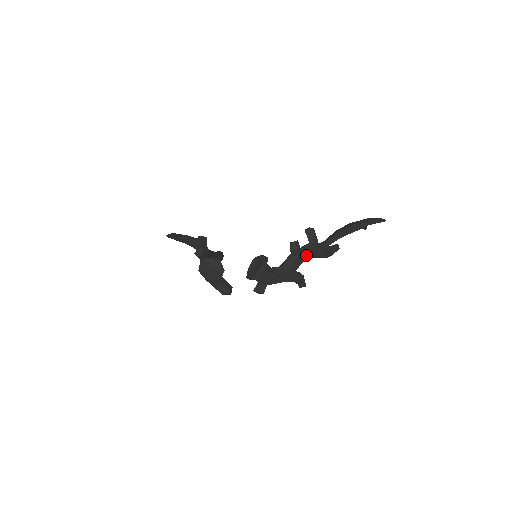
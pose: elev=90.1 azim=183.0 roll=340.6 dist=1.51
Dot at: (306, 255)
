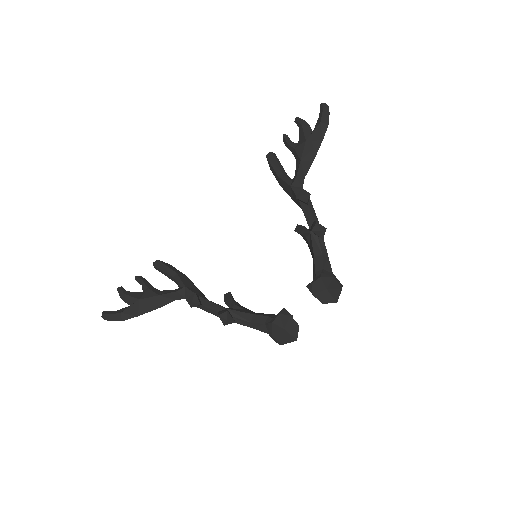
Dot at: (316, 218)
